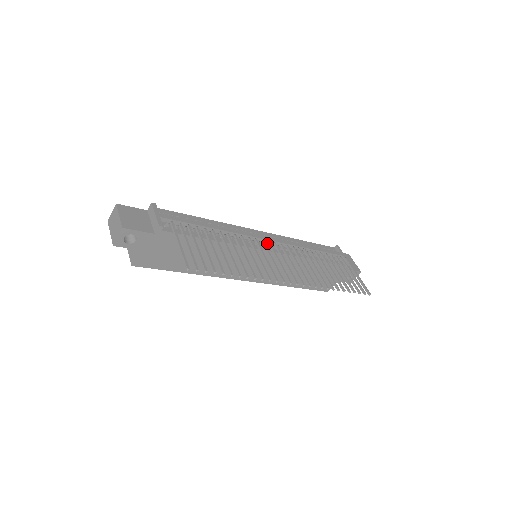
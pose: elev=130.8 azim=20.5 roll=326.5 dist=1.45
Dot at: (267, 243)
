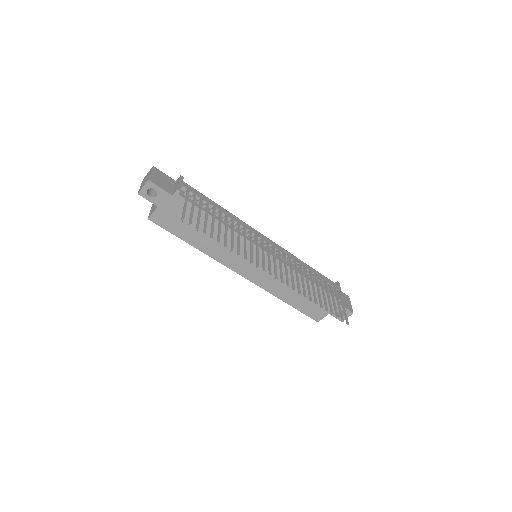
Dot at: occluded
